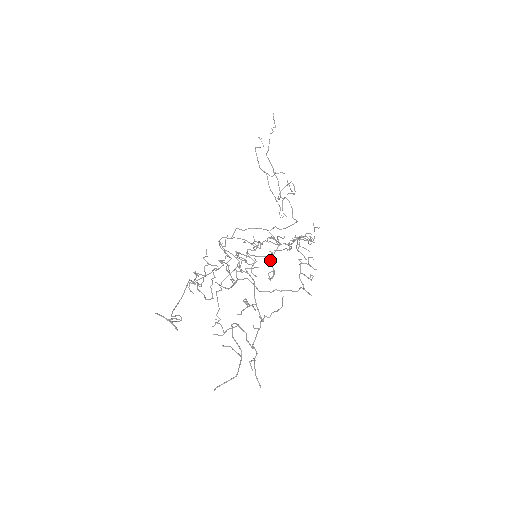
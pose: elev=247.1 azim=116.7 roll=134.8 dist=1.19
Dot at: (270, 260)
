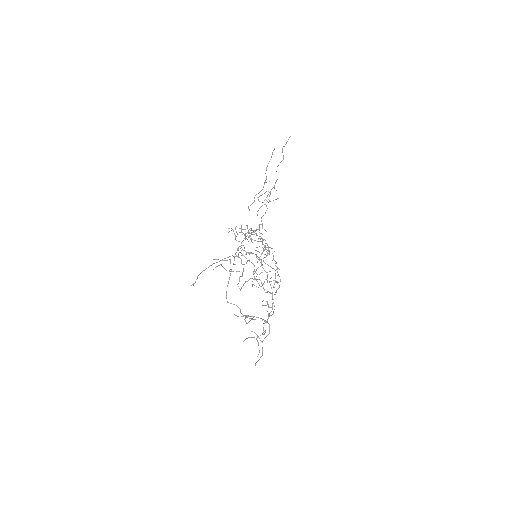
Dot at: occluded
